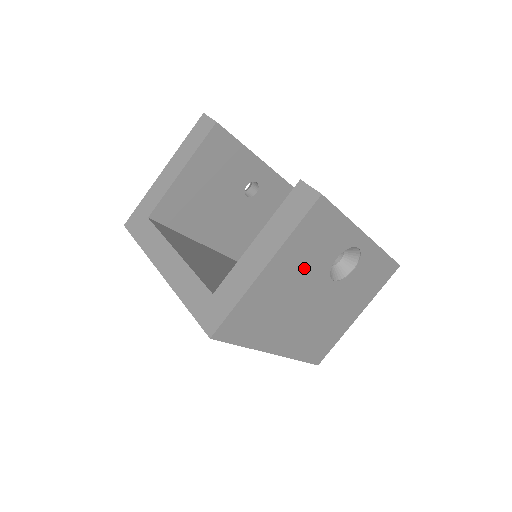
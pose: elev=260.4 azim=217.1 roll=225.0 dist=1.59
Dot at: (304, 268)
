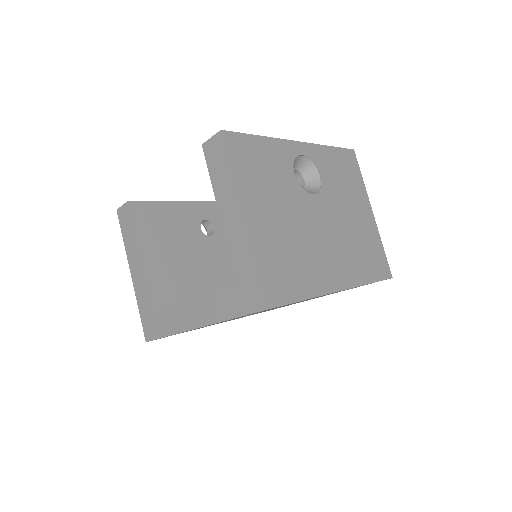
Dot at: (277, 198)
